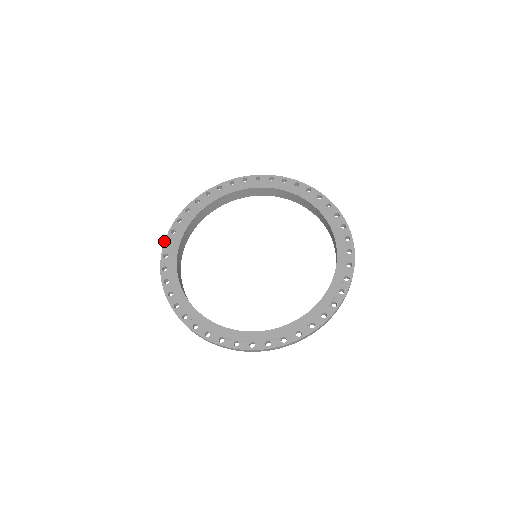
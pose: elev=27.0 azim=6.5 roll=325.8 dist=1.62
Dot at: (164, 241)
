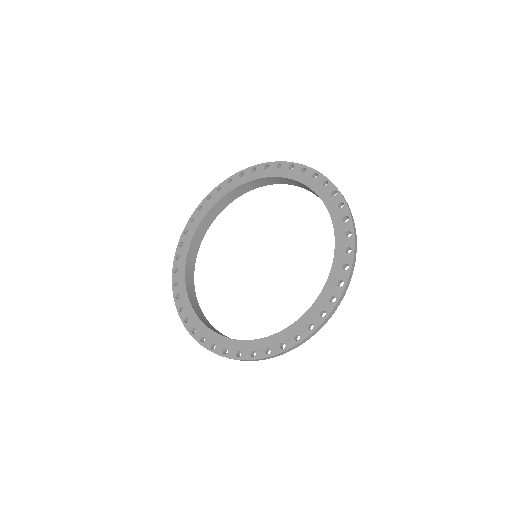
Dot at: occluded
